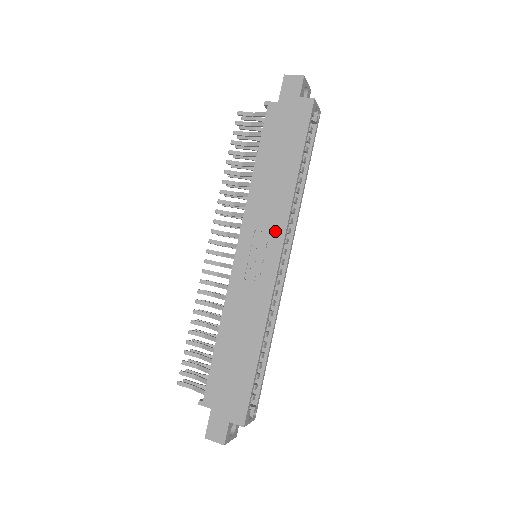
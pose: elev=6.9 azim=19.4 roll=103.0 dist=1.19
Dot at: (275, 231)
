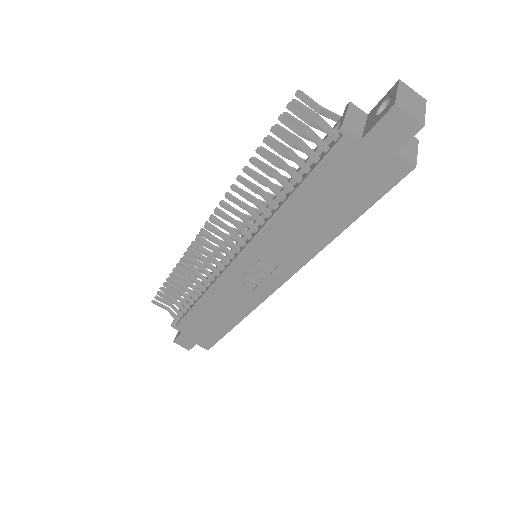
Dot at: (286, 266)
